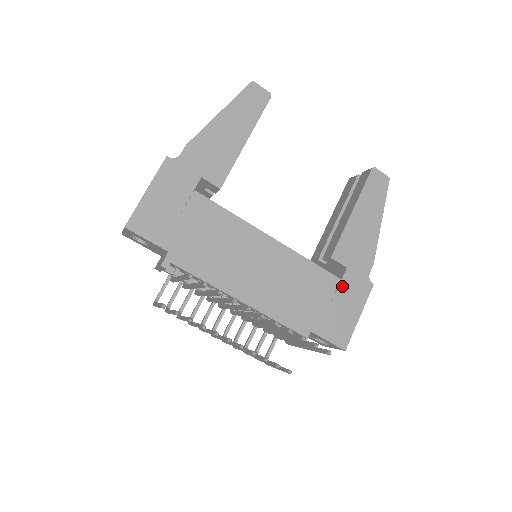
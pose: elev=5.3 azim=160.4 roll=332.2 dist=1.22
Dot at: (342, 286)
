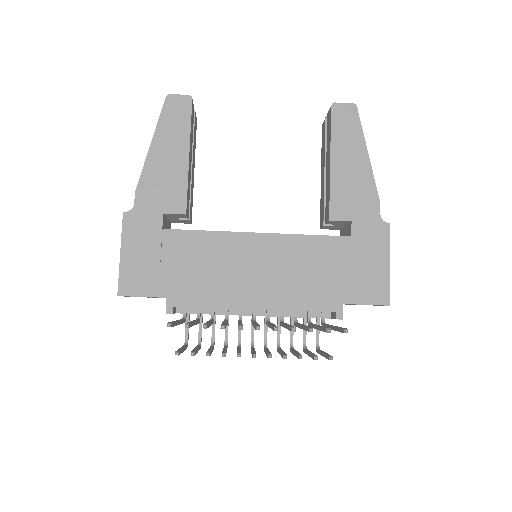
Dot at: (355, 243)
